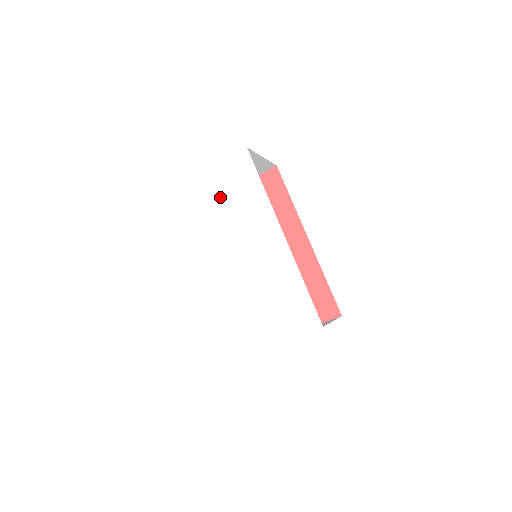
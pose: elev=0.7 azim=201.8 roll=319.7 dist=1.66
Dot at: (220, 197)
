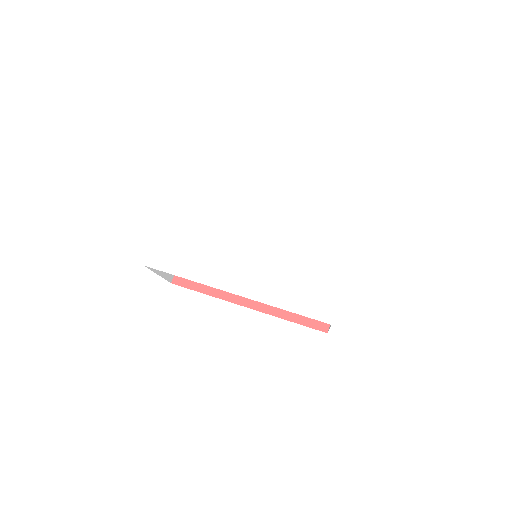
Dot at: (192, 223)
